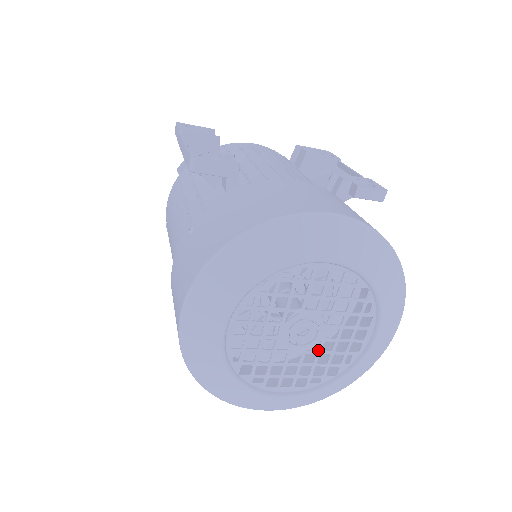
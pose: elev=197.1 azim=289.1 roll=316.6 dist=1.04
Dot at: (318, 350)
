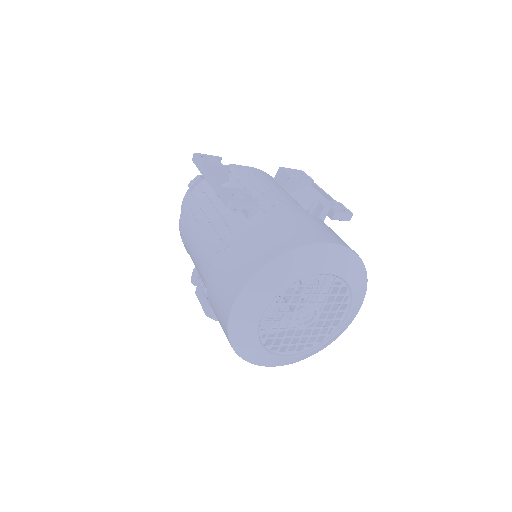
Dot at: (313, 327)
